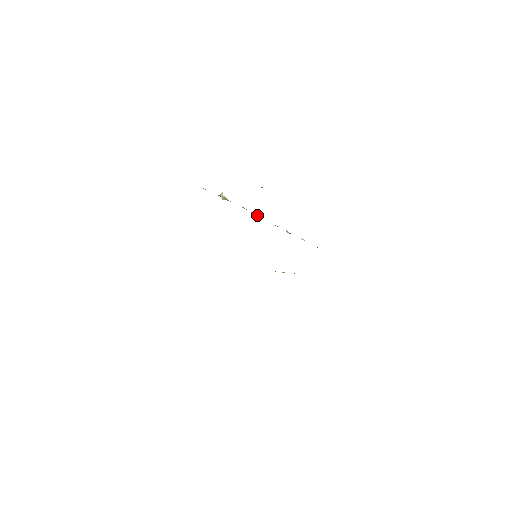
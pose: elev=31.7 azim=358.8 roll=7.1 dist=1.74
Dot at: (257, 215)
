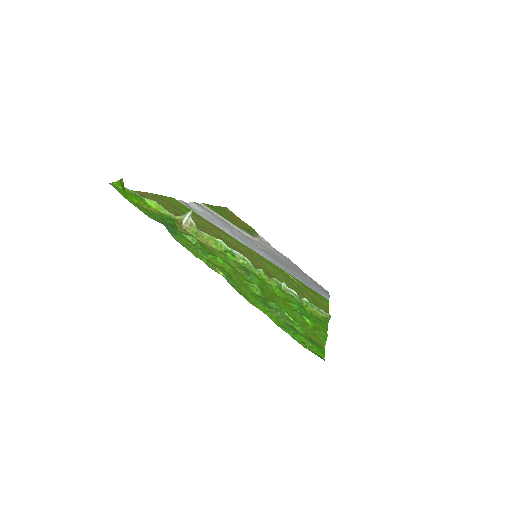
Dot at: (239, 256)
